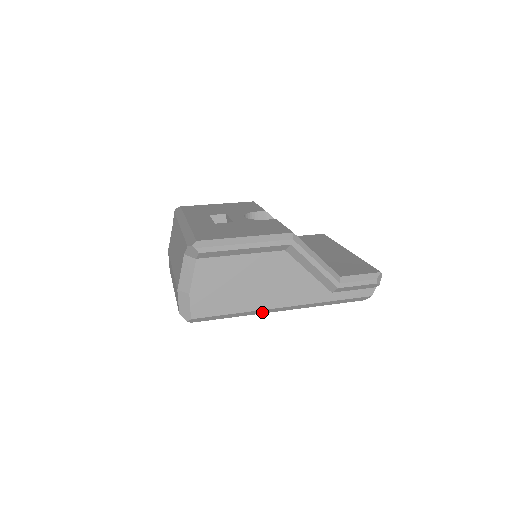
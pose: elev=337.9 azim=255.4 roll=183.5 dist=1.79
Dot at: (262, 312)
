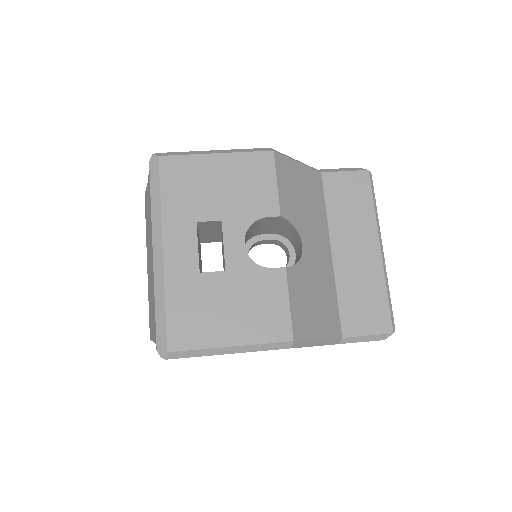
Dot at: occluded
